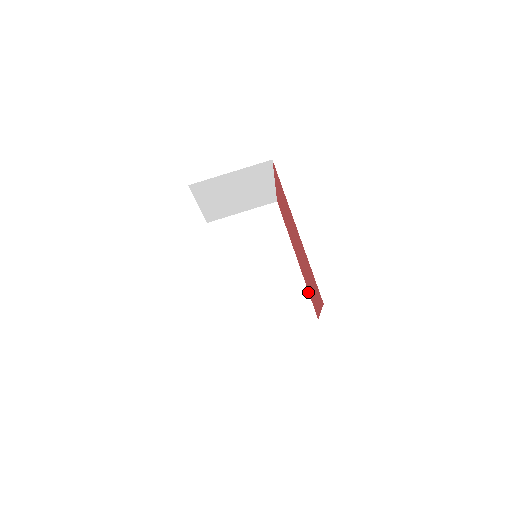
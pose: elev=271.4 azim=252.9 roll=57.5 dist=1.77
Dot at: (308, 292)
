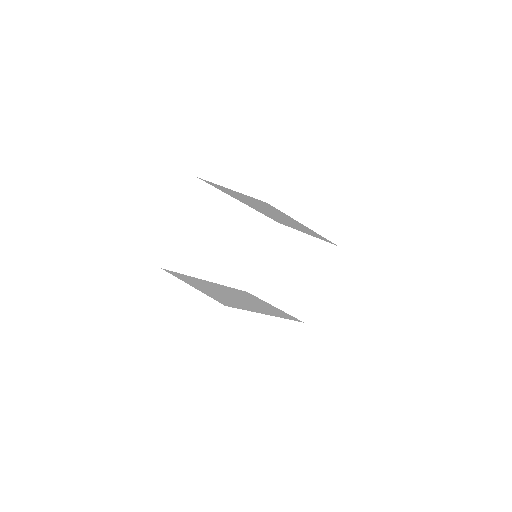
Dot at: occluded
